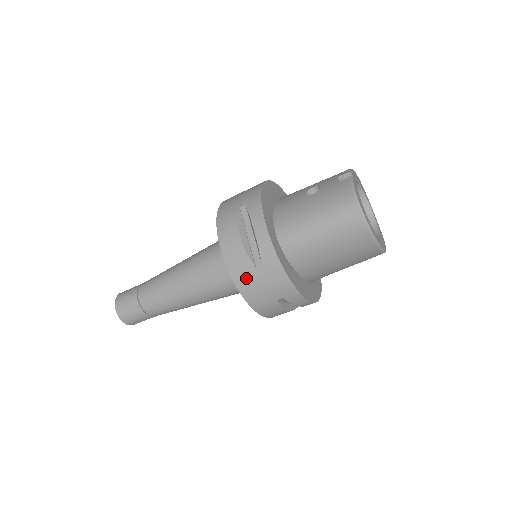
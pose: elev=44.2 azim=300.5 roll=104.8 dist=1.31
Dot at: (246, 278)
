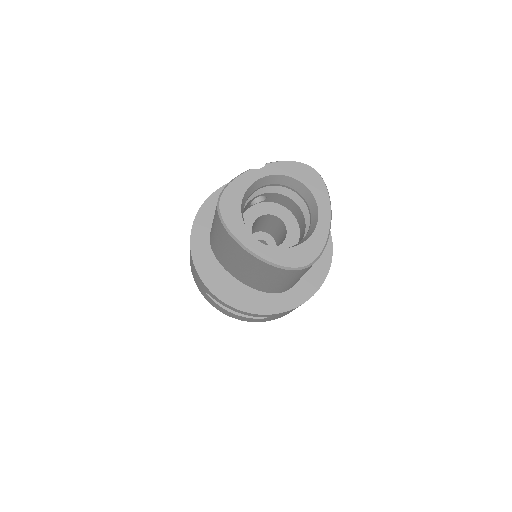
Dot at: occluded
